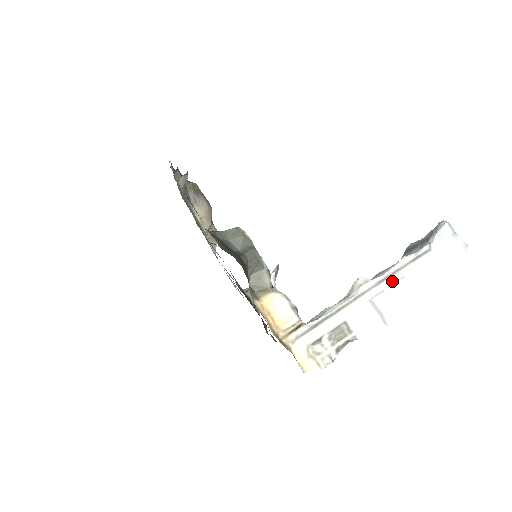
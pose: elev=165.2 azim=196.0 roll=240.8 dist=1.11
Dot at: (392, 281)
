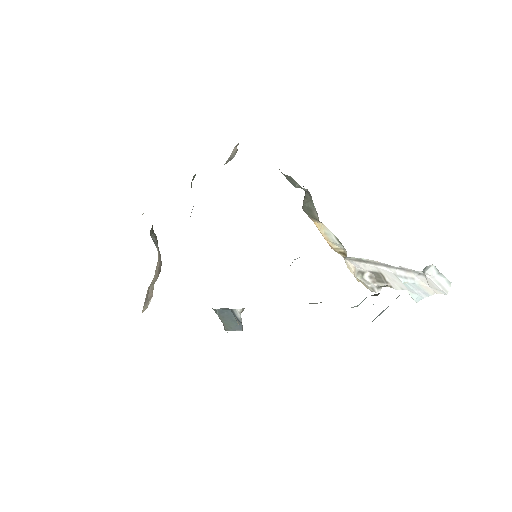
Dot at: (406, 275)
